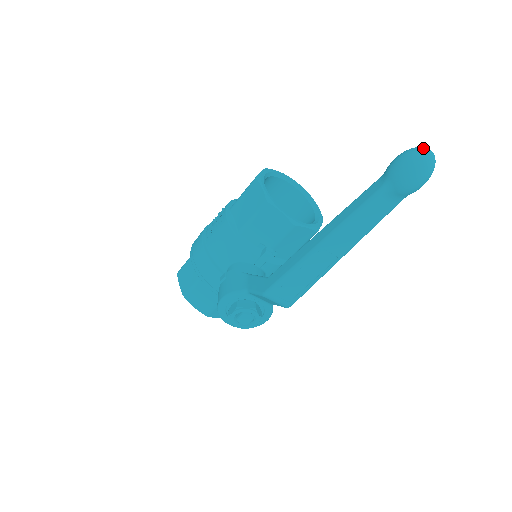
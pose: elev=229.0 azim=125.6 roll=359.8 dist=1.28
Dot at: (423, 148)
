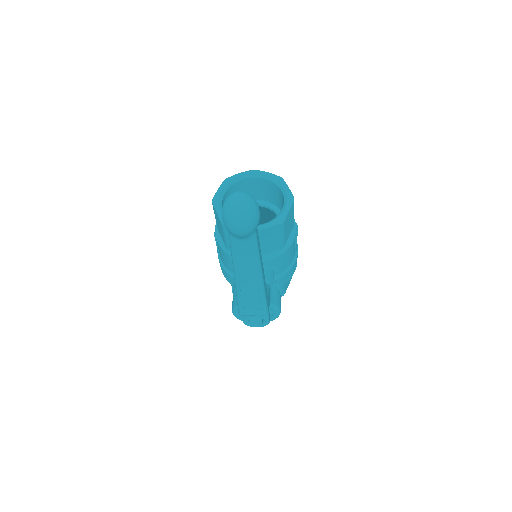
Dot at: (230, 198)
